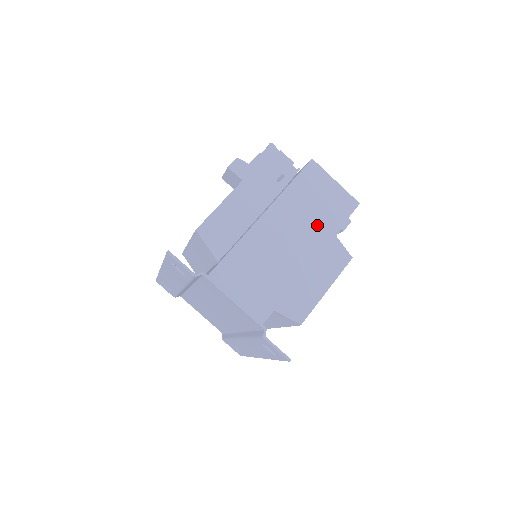
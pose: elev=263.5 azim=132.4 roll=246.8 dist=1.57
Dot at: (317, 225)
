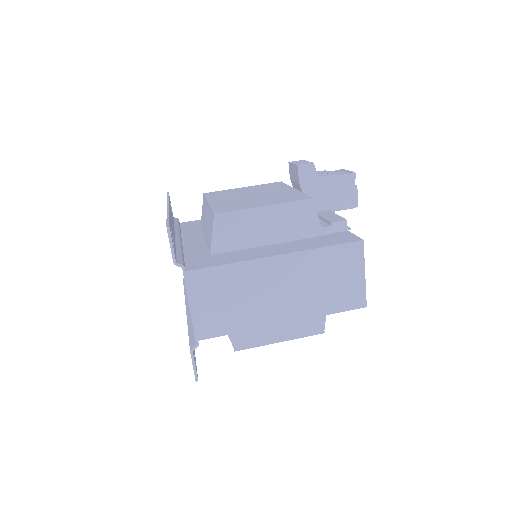
Dot at: (314, 298)
